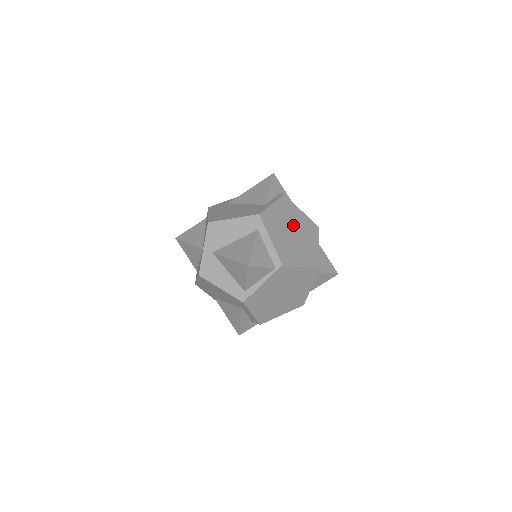
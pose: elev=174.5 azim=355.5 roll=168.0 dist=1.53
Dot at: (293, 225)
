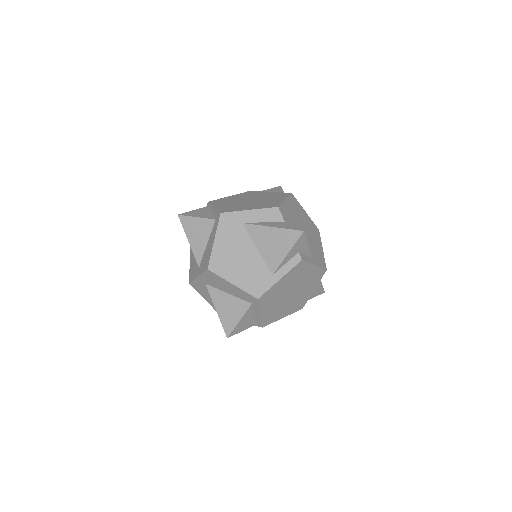
Dot at: (295, 286)
